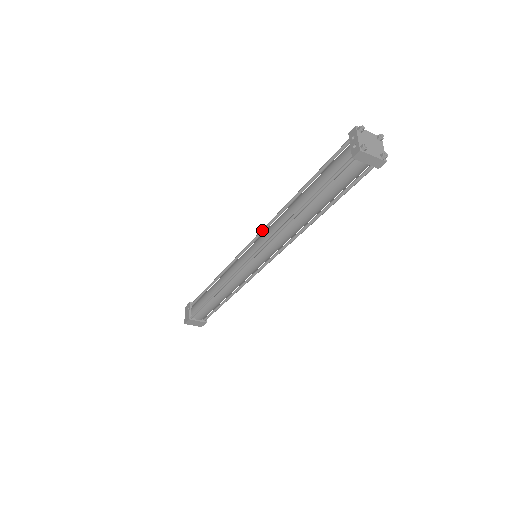
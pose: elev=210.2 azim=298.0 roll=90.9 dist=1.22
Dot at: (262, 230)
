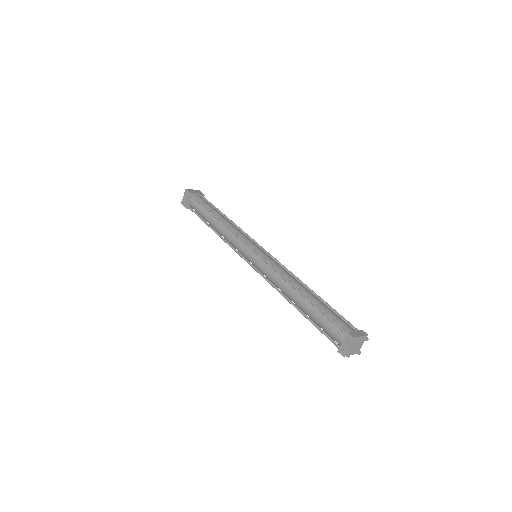
Dot at: (267, 264)
